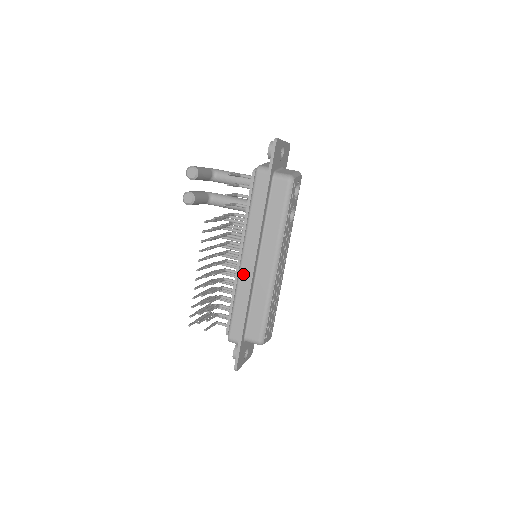
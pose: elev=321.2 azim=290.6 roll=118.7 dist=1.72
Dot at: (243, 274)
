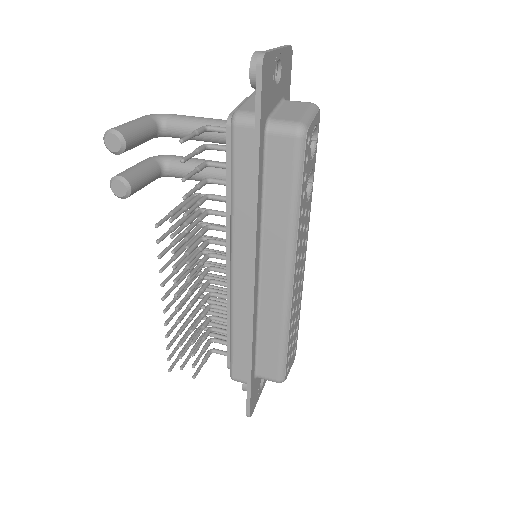
Dot at: (238, 295)
